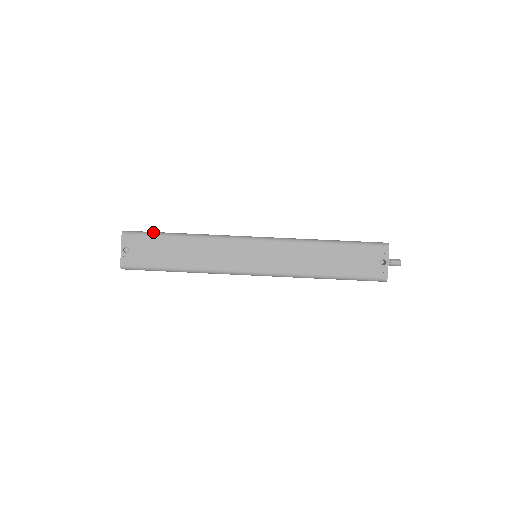
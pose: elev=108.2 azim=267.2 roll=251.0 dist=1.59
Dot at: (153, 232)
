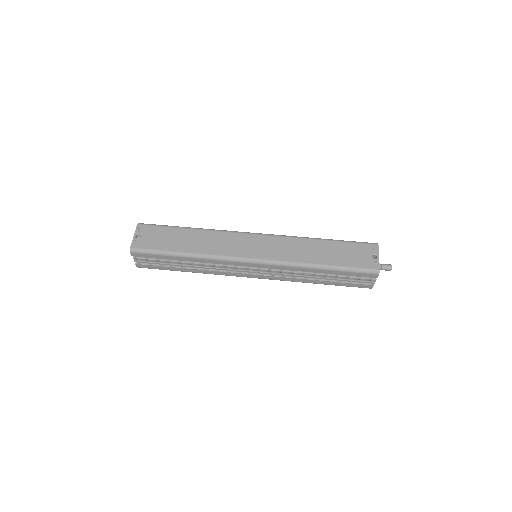
Dot at: (165, 225)
